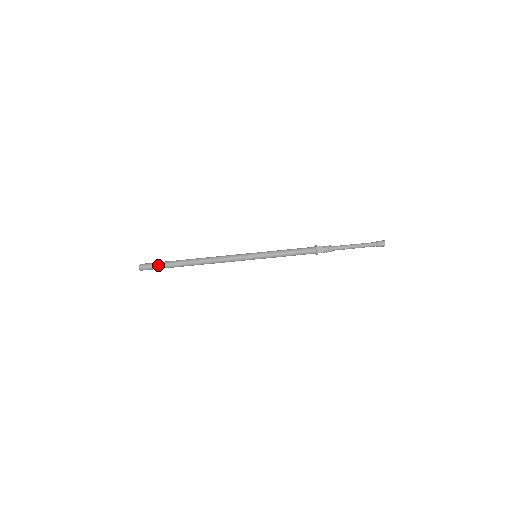
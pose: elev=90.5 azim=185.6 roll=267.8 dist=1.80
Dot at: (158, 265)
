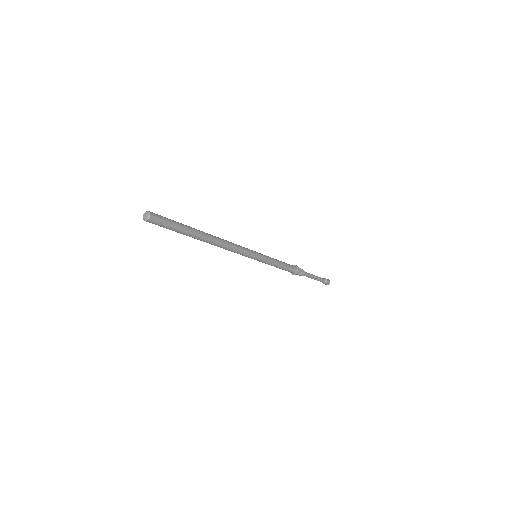
Dot at: (172, 223)
